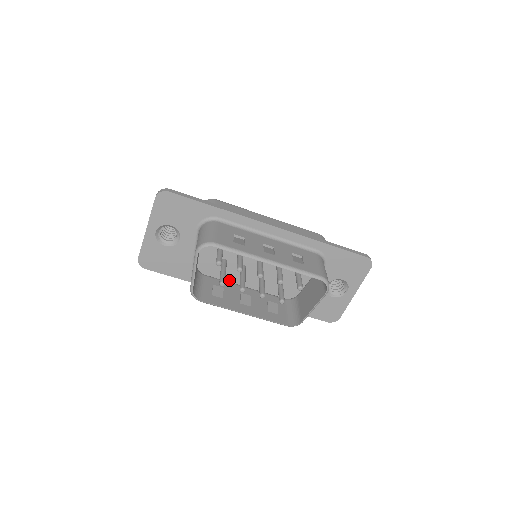
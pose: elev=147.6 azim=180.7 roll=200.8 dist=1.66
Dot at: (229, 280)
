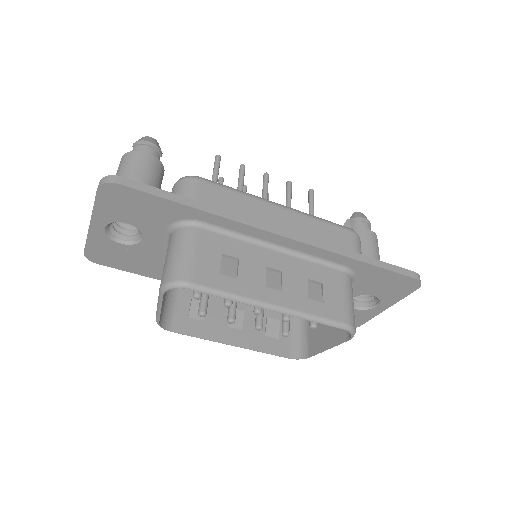
Dot at: occluded
